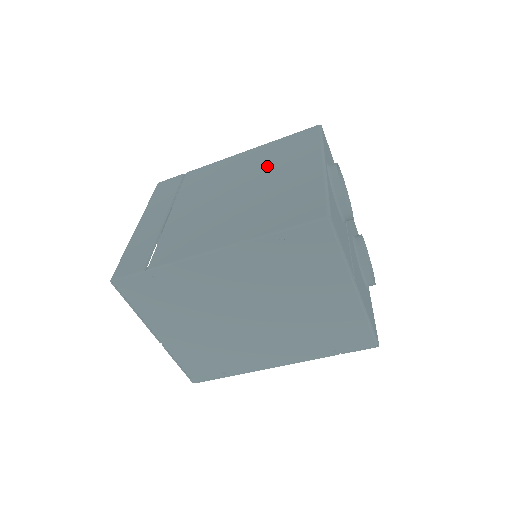
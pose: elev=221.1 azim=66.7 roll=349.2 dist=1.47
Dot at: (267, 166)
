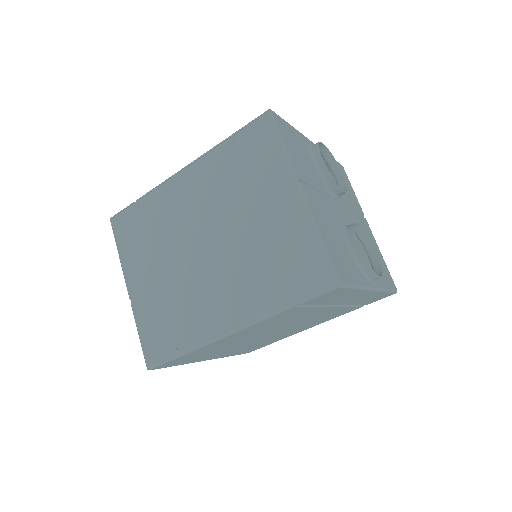
Dot at: occluded
